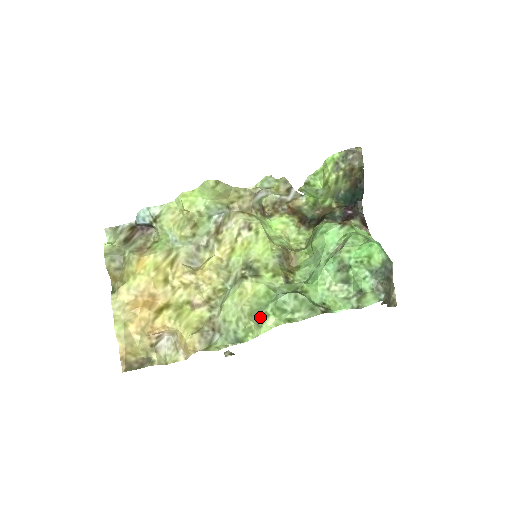
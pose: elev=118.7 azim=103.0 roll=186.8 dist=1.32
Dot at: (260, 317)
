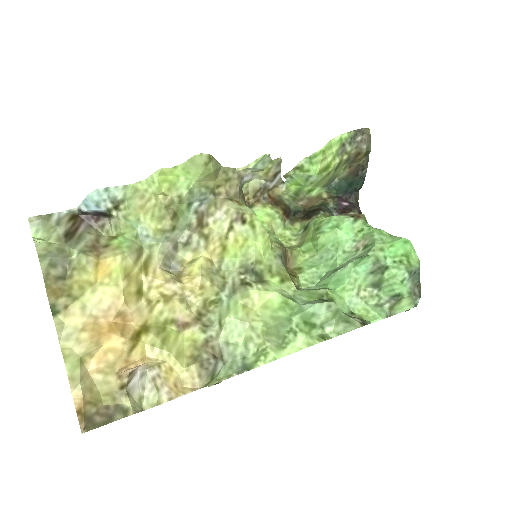
Dot at: (286, 336)
